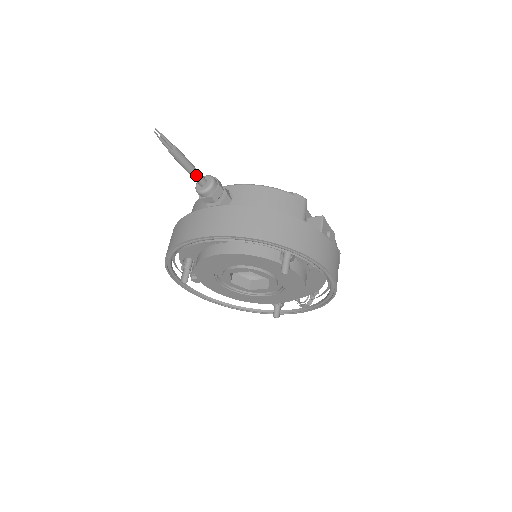
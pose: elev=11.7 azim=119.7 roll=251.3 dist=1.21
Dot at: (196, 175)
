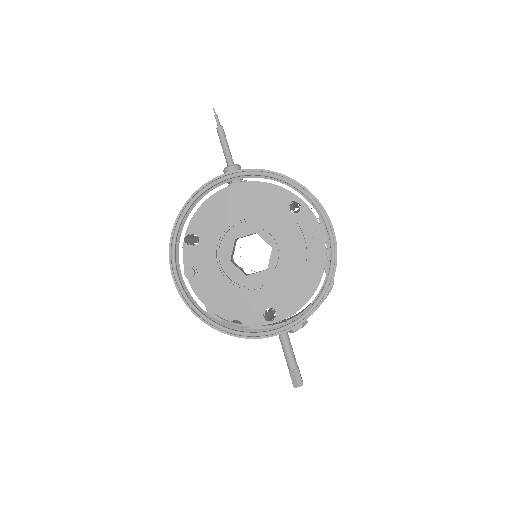
Dot at: (229, 153)
